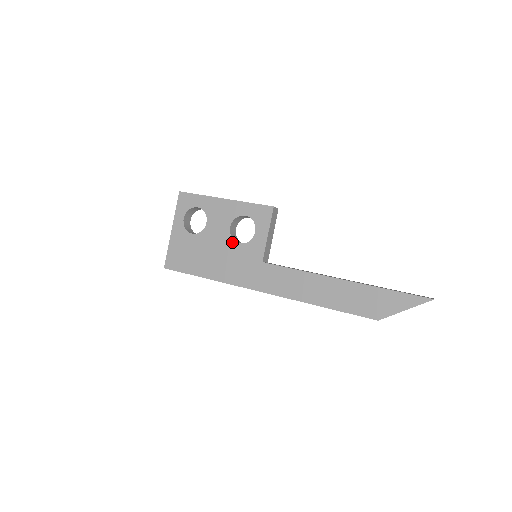
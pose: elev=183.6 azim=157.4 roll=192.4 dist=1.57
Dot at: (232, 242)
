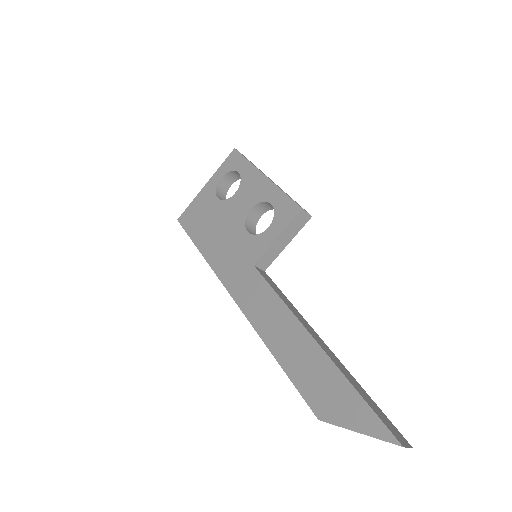
Dot at: (242, 226)
